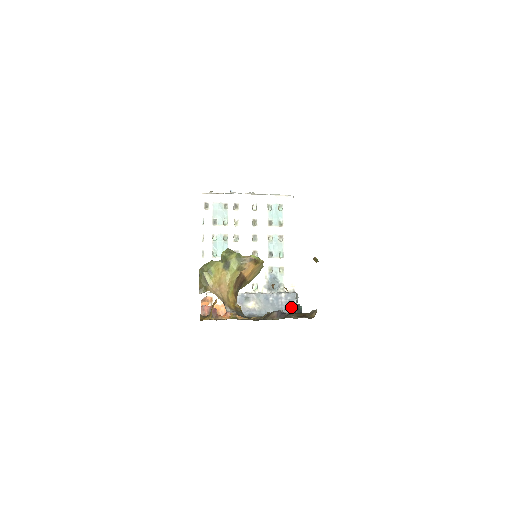
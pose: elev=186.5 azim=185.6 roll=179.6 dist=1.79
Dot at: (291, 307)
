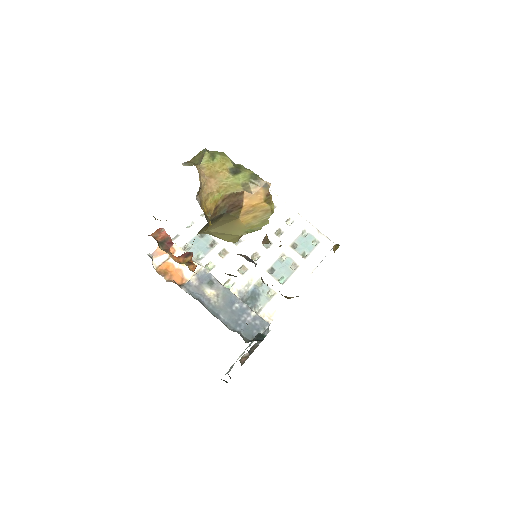
Dot at: (252, 333)
